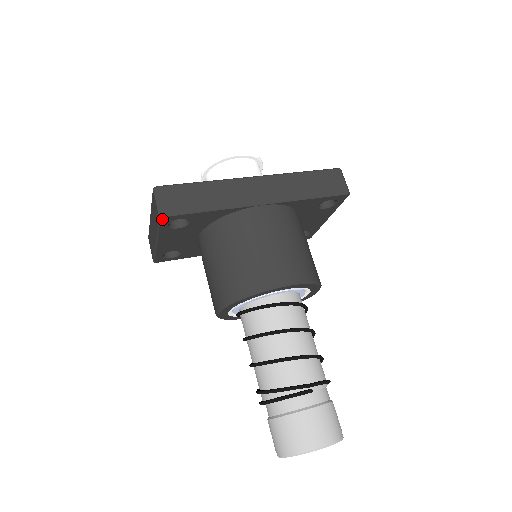
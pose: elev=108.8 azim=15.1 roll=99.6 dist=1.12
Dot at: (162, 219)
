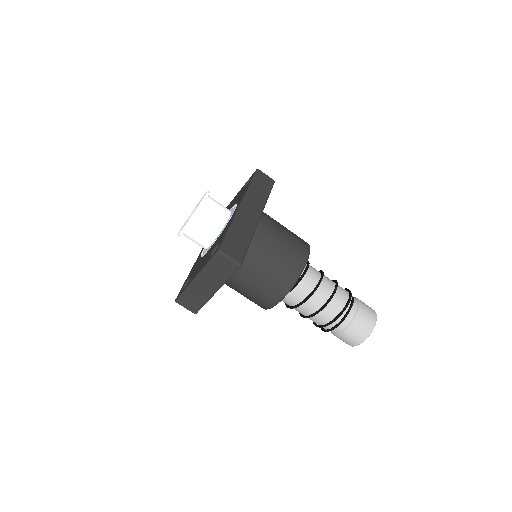
Dot at: (239, 267)
